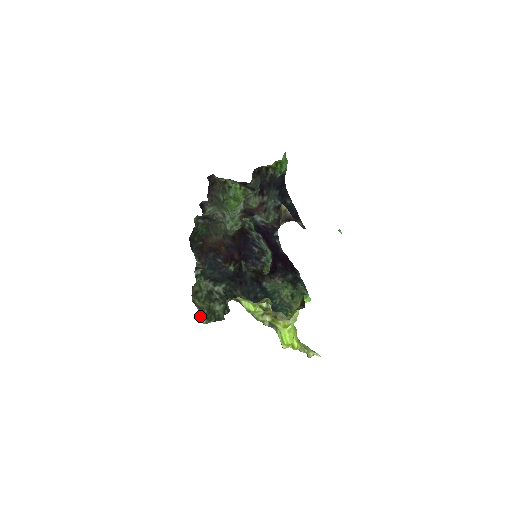
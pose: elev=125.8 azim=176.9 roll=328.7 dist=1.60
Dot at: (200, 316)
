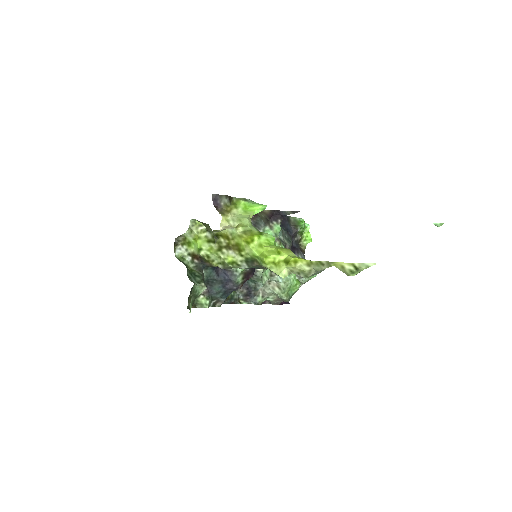
Dot at: occluded
